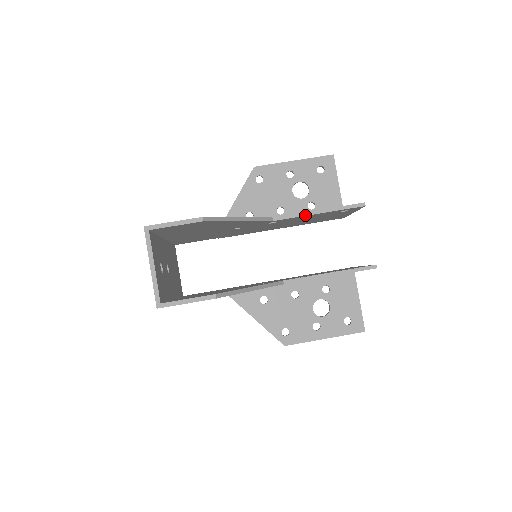
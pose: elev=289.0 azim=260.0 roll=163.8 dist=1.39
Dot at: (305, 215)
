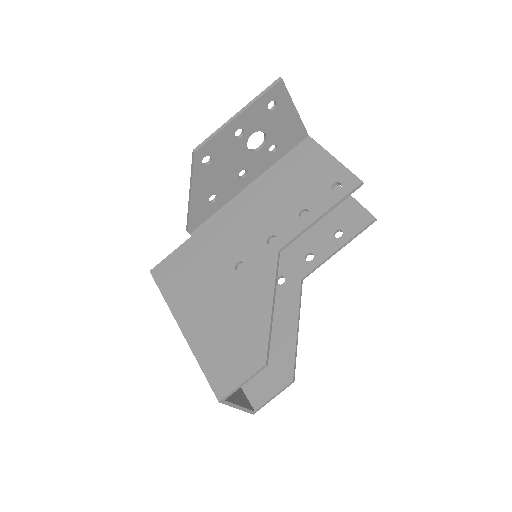
Dot at: occluded
